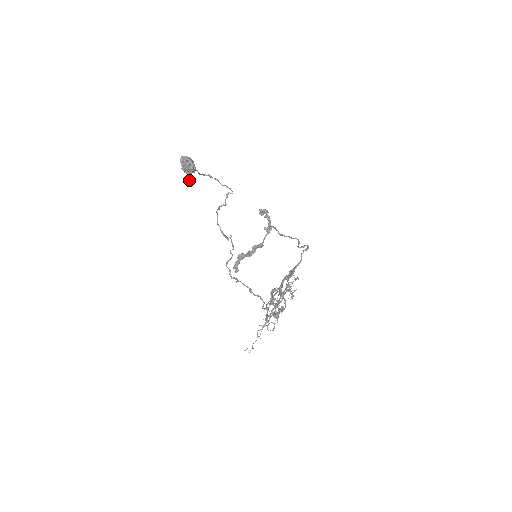
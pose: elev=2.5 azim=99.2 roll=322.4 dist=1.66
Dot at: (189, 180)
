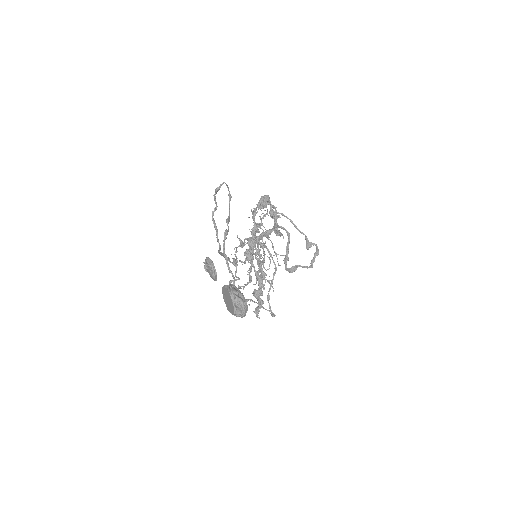
Dot at: (210, 273)
